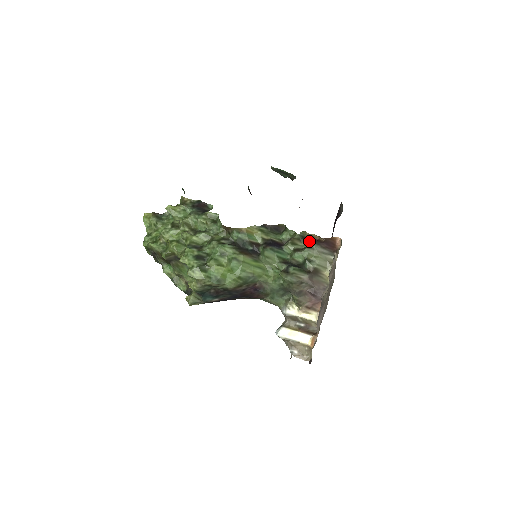
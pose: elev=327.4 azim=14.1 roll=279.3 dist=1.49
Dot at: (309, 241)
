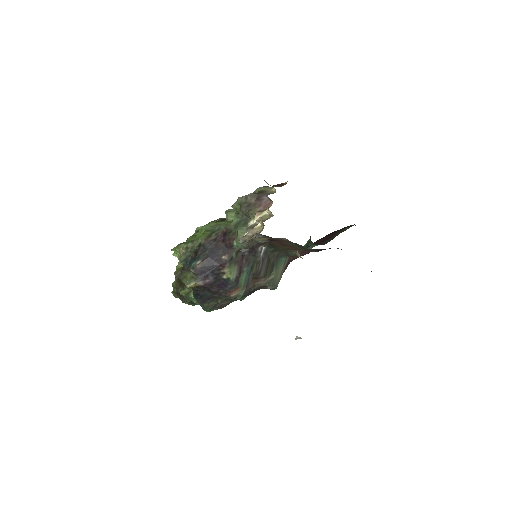
Dot at: occluded
